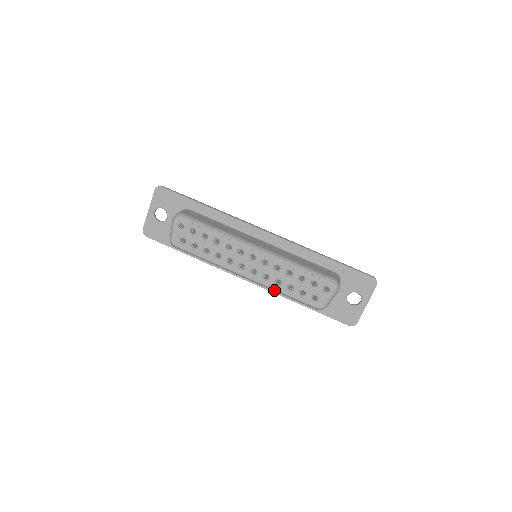
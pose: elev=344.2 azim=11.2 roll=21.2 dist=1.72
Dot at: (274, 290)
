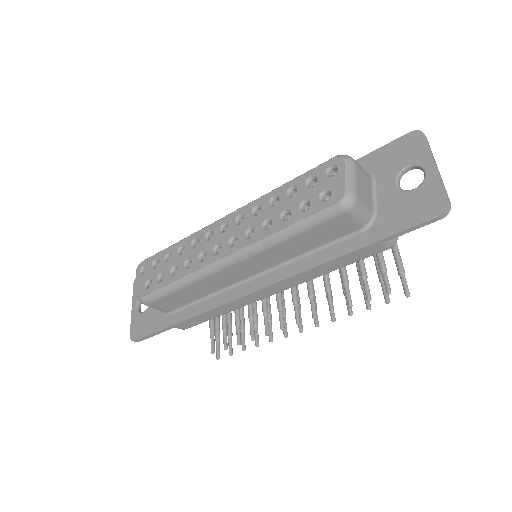
Dot at: (269, 239)
